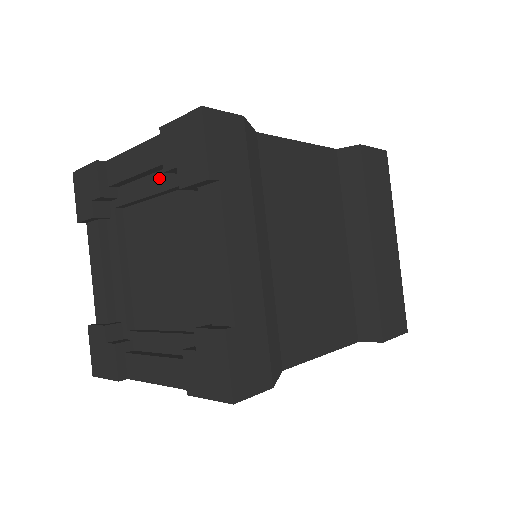
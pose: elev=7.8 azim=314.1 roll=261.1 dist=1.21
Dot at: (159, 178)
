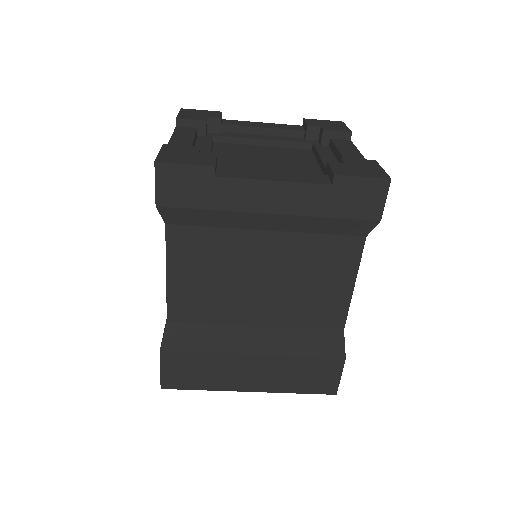
Dot at: (278, 137)
